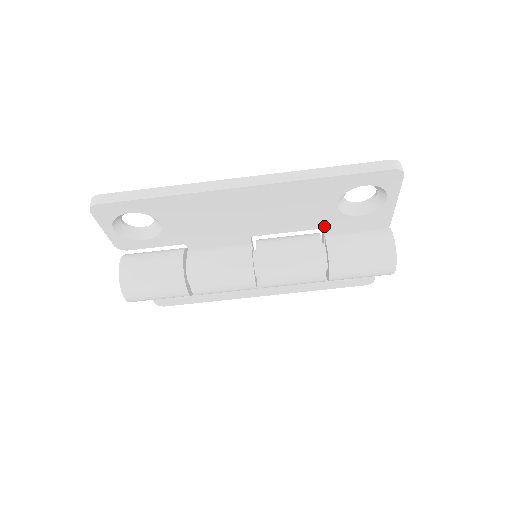
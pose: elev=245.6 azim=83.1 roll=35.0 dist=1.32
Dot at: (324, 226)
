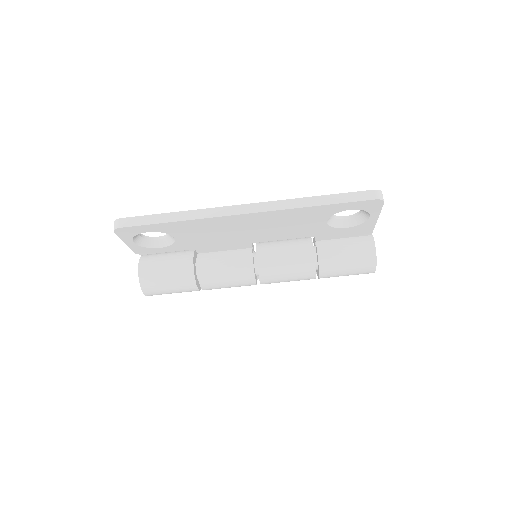
Dot at: (315, 235)
